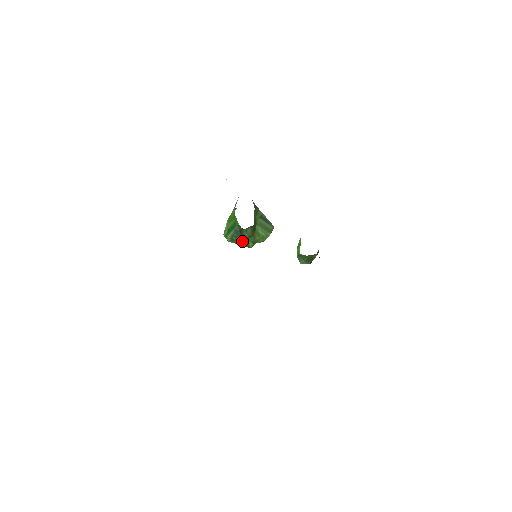
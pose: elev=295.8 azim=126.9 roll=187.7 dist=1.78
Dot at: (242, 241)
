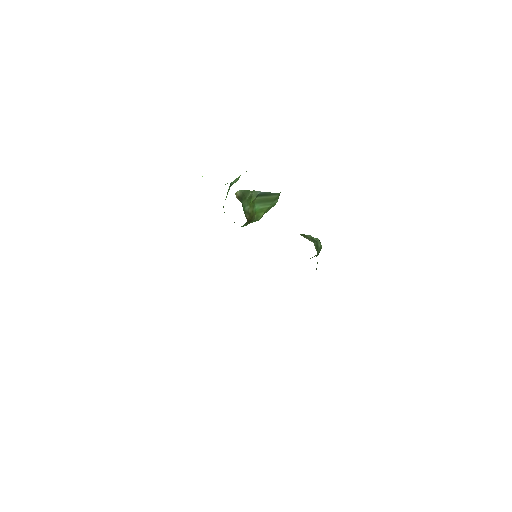
Dot at: occluded
